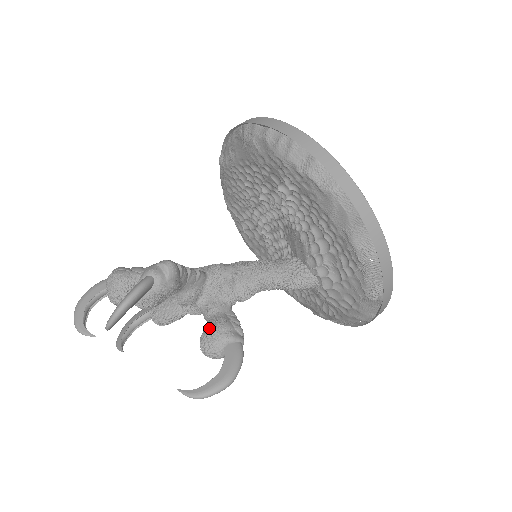
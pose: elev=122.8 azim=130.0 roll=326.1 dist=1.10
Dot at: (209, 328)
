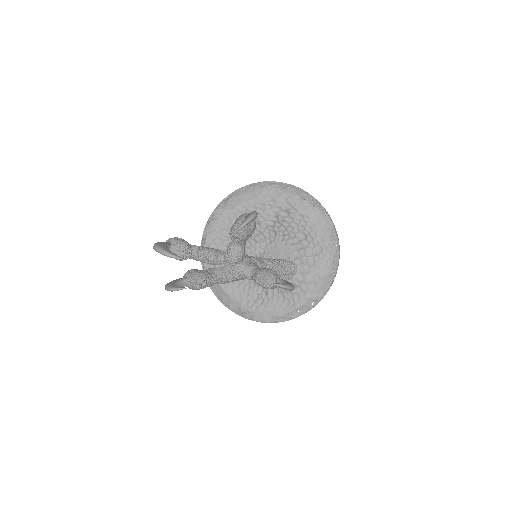
Dot at: (263, 268)
